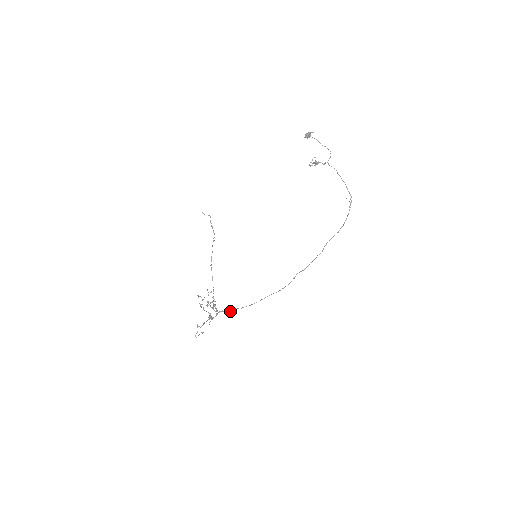
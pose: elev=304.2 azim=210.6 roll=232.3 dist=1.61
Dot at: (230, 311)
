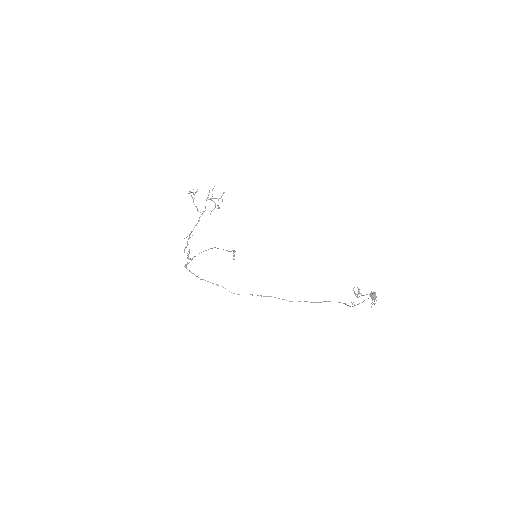
Dot at: occluded
